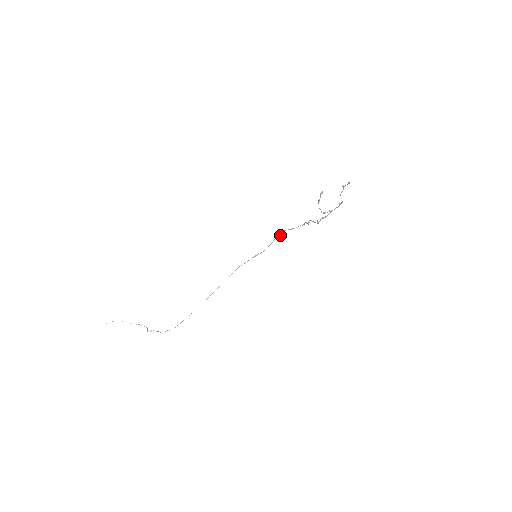
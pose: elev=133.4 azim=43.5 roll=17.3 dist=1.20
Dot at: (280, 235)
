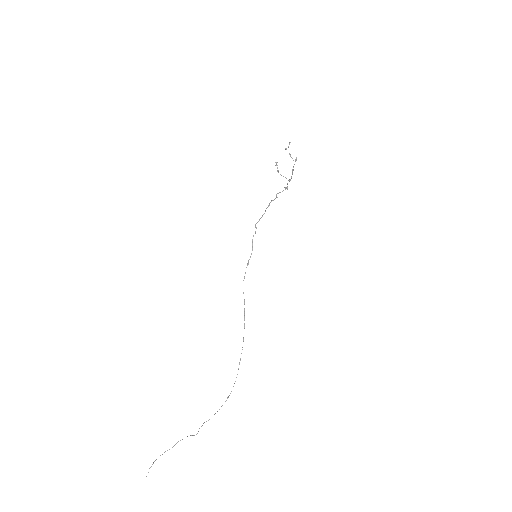
Dot at: occluded
